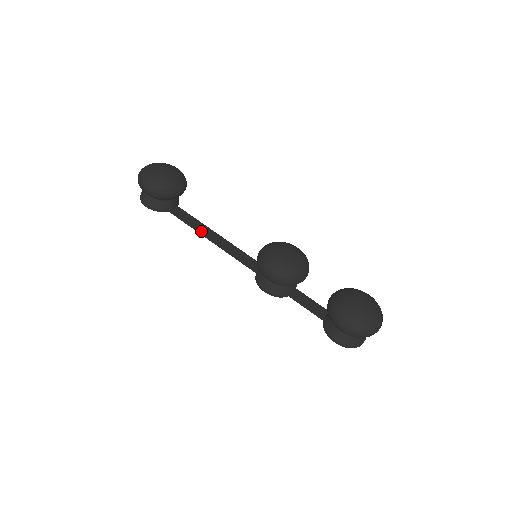
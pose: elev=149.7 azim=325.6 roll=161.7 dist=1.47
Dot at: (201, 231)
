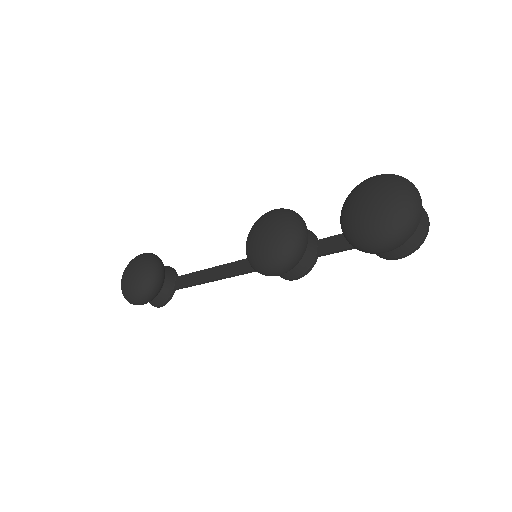
Dot at: (206, 280)
